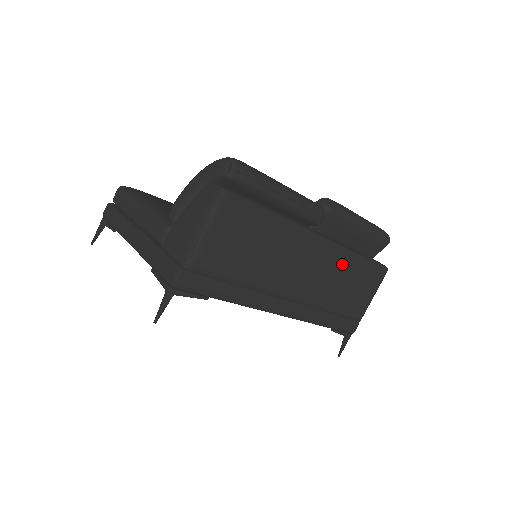
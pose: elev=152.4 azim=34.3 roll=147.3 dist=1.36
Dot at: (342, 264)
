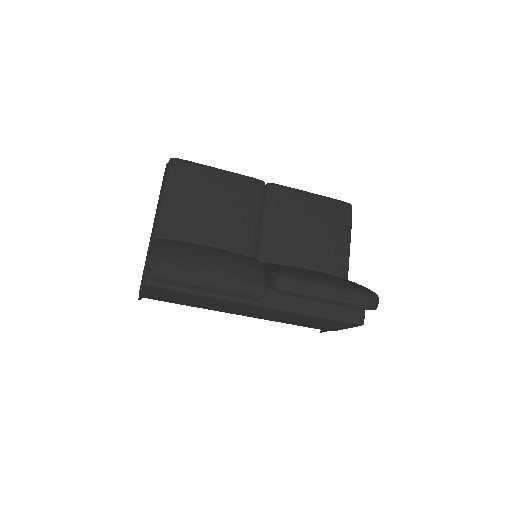
Dot at: (293, 316)
